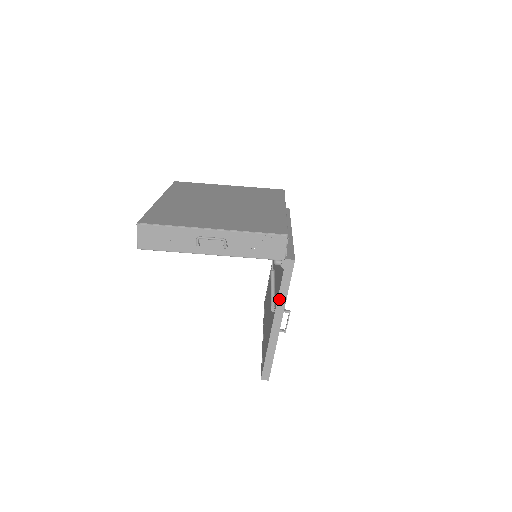
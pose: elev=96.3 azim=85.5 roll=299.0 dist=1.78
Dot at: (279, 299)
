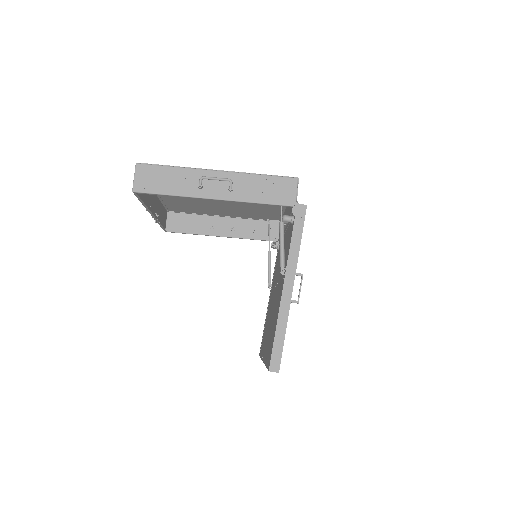
Dot at: (290, 253)
